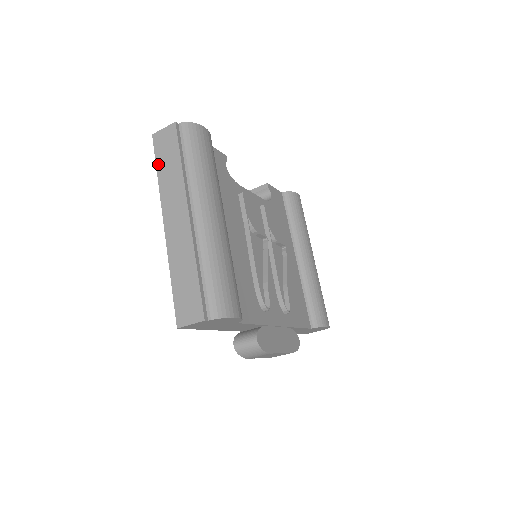
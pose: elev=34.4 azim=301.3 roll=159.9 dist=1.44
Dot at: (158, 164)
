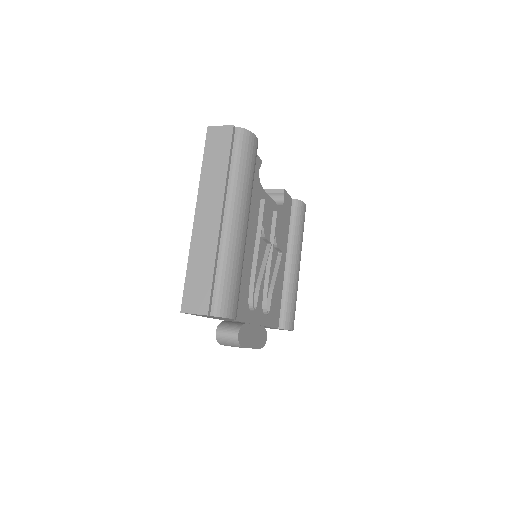
Dot at: (205, 157)
